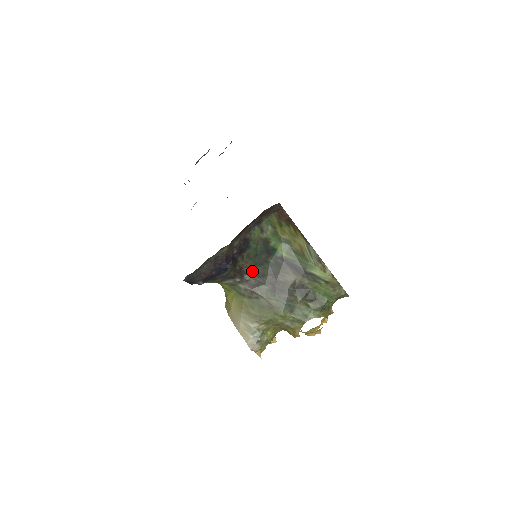
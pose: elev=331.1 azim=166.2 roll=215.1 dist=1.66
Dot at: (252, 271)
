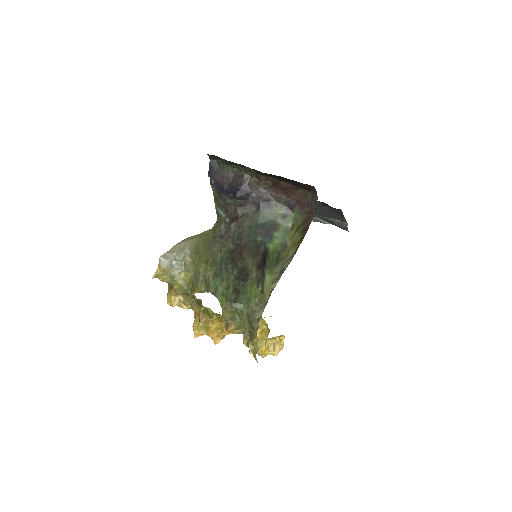
Dot at: (241, 227)
